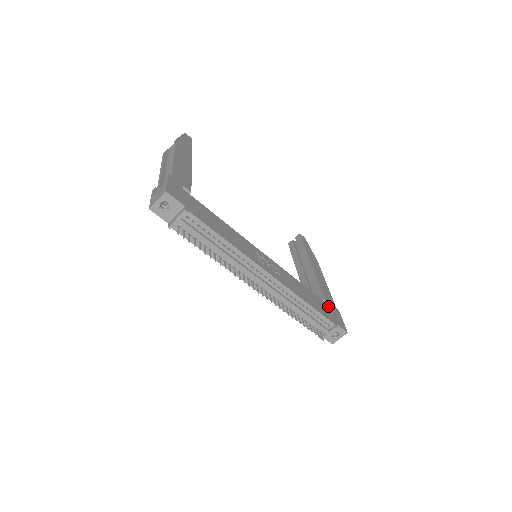
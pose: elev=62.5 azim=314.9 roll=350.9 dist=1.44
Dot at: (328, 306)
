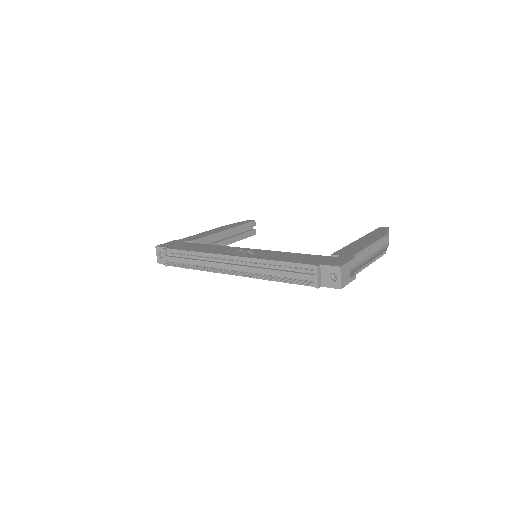
Dot at: (329, 257)
